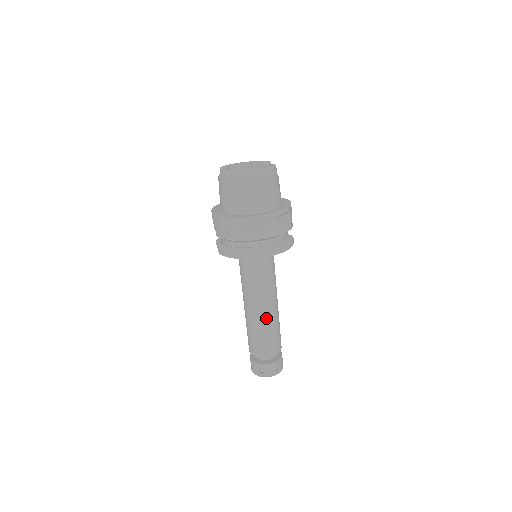
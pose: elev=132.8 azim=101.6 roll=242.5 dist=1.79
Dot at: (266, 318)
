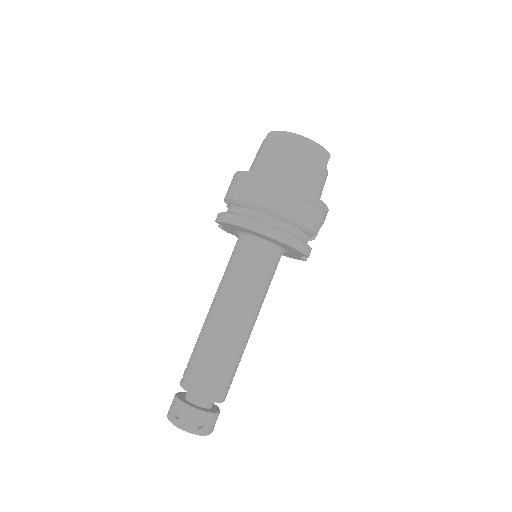
Dot at: (225, 335)
